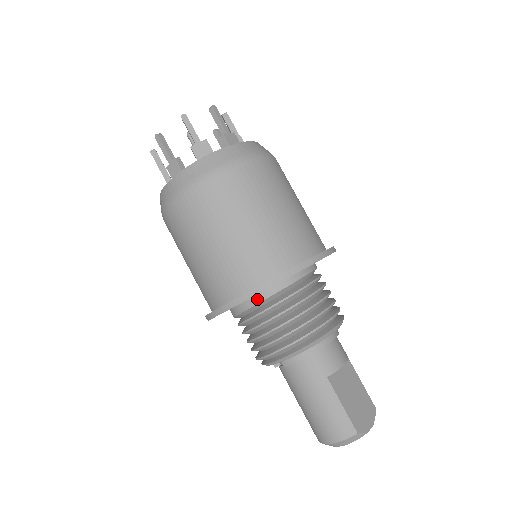
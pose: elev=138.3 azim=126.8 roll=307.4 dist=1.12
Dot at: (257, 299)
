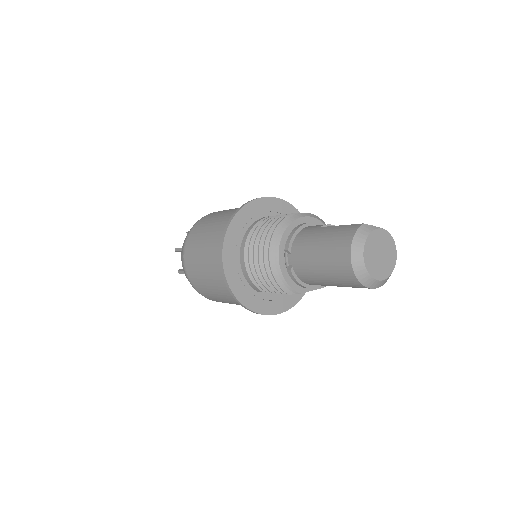
Dot at: (247, 233)
